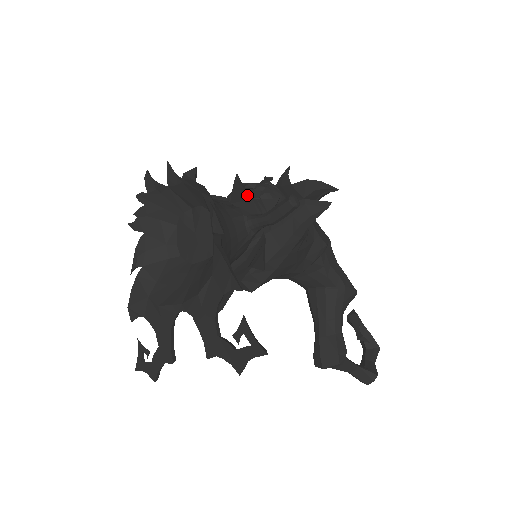
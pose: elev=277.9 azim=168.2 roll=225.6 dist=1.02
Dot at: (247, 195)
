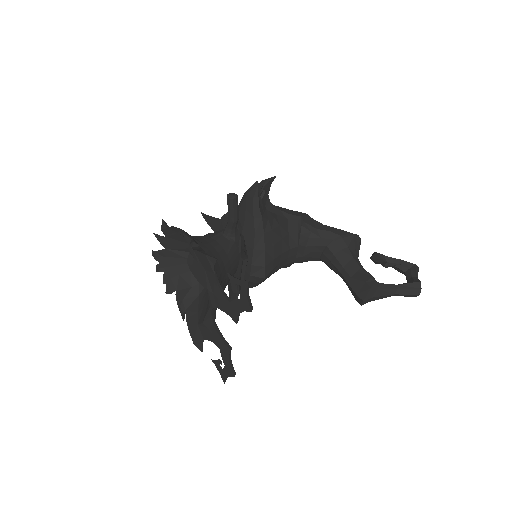
Dot at: (218, 221)
